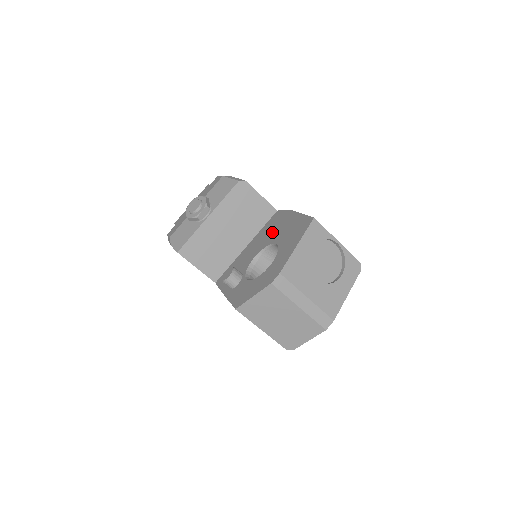
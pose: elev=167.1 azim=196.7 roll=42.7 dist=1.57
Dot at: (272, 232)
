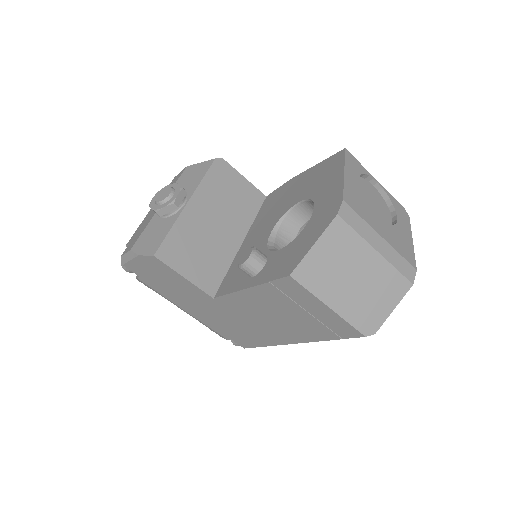
Dot at: (279, 204)
